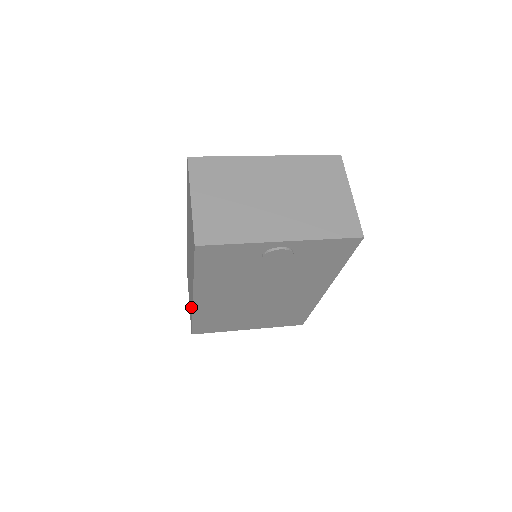
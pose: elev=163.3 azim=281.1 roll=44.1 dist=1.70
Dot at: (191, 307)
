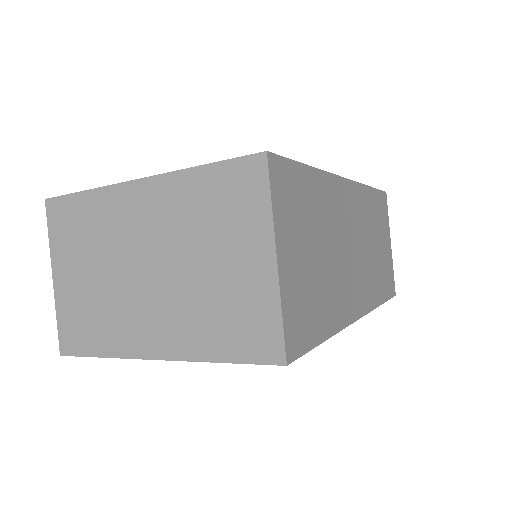
Dot at: occluded
